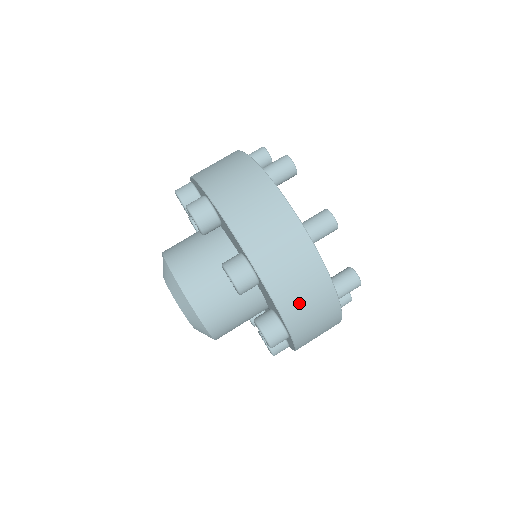
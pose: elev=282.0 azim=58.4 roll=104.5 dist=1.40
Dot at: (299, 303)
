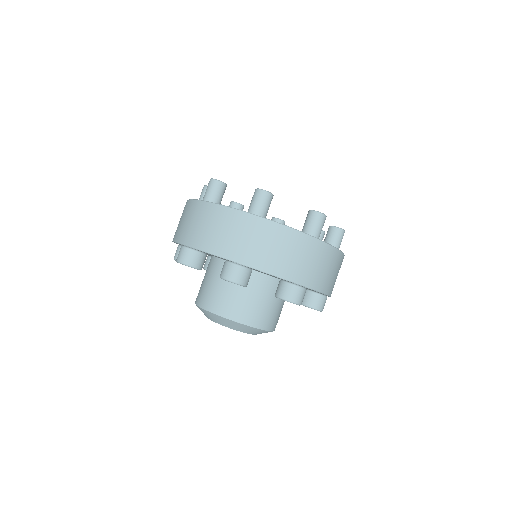
Dot at: (332, 279)
